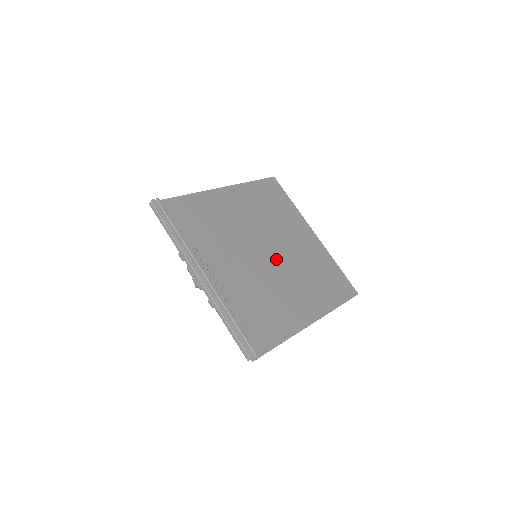
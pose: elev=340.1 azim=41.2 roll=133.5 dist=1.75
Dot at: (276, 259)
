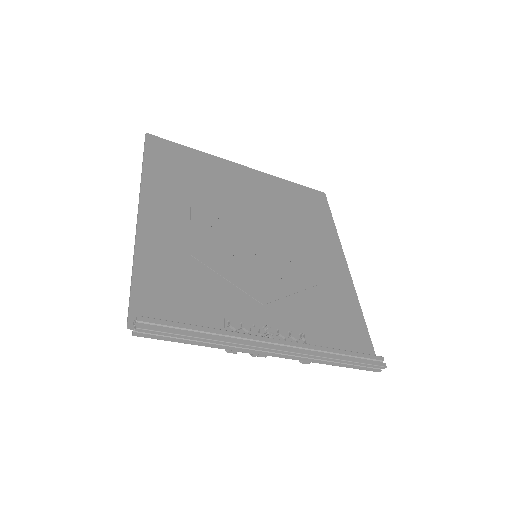
Dot at: (266, 237)
